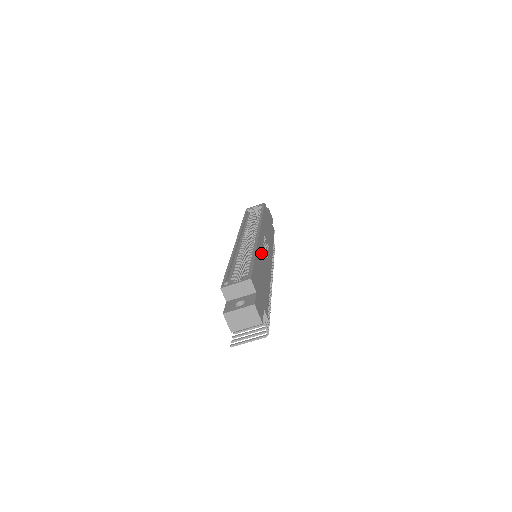
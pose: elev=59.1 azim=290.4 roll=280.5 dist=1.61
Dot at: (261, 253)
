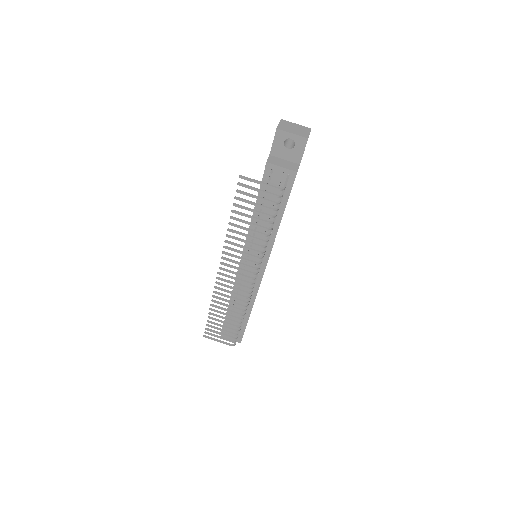
Dot at: occluded
